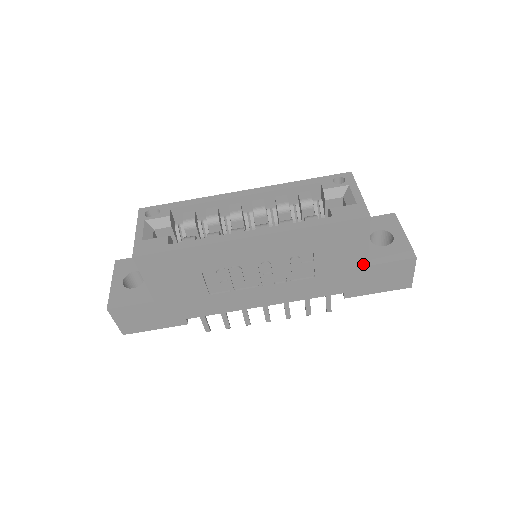
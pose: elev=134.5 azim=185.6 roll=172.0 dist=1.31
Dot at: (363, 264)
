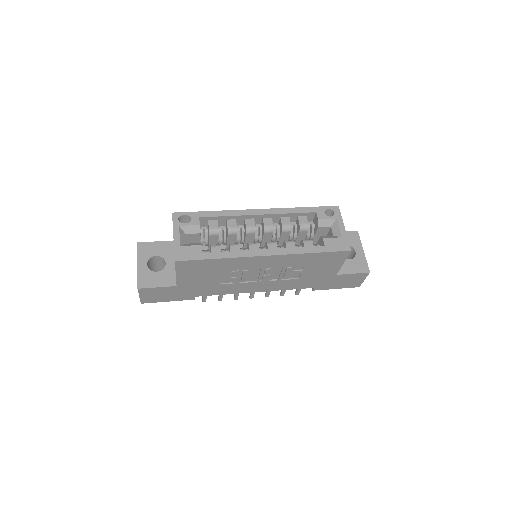
Dot at: (334, 274)
